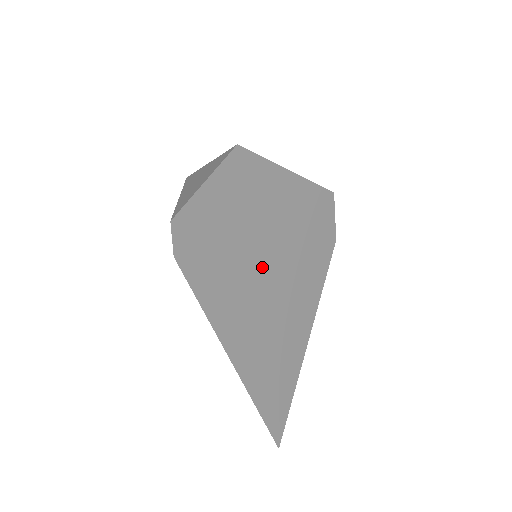
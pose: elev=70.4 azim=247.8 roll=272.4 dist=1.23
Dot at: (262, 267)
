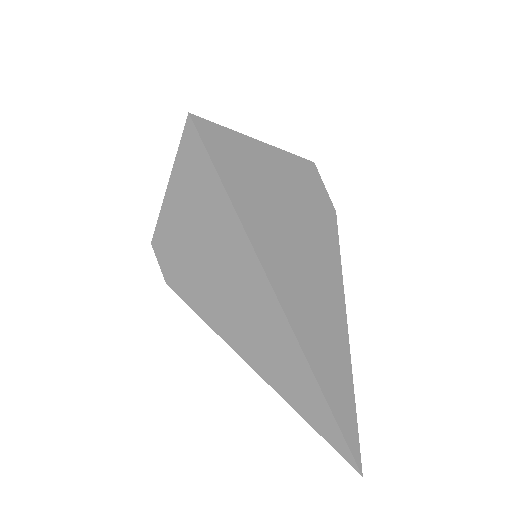
Dot at: (260, 242)
